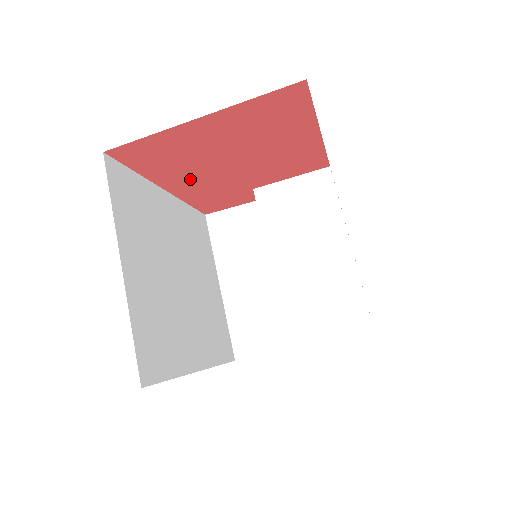
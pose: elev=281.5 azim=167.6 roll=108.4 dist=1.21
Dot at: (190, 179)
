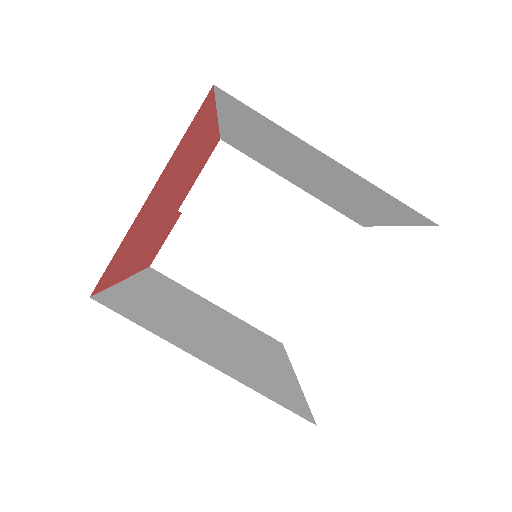
Dot at: (142, 250)
